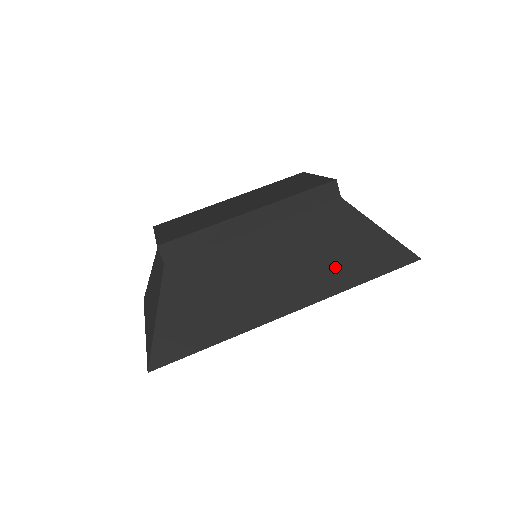
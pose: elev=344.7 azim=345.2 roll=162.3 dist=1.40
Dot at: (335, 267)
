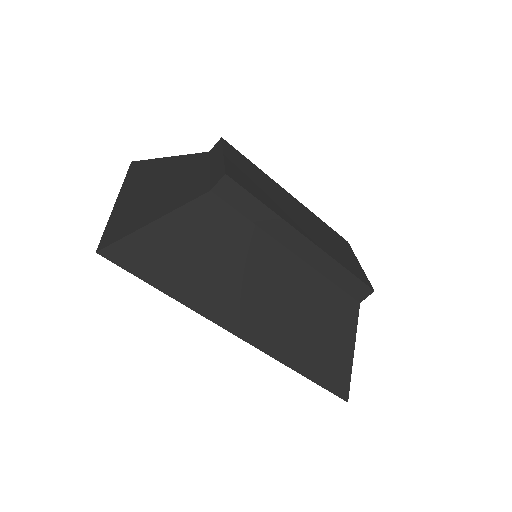
Dot at: (302, 343)
